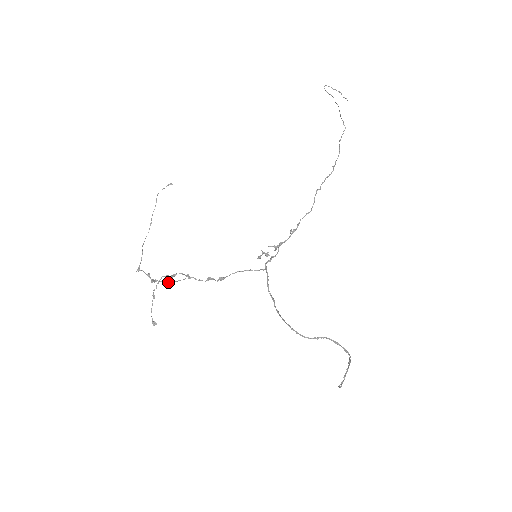
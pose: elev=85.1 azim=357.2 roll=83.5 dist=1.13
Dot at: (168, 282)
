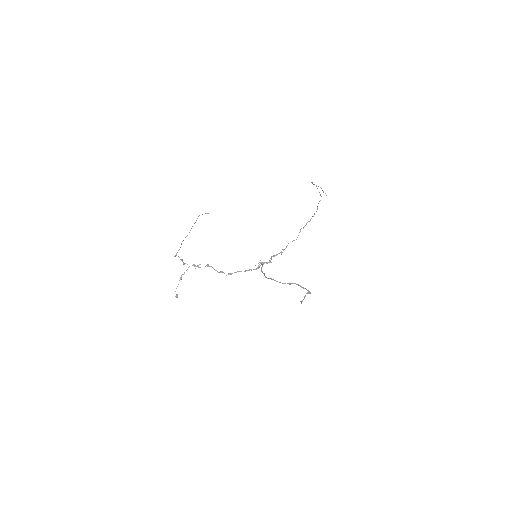
Dot at: (194, 266)
